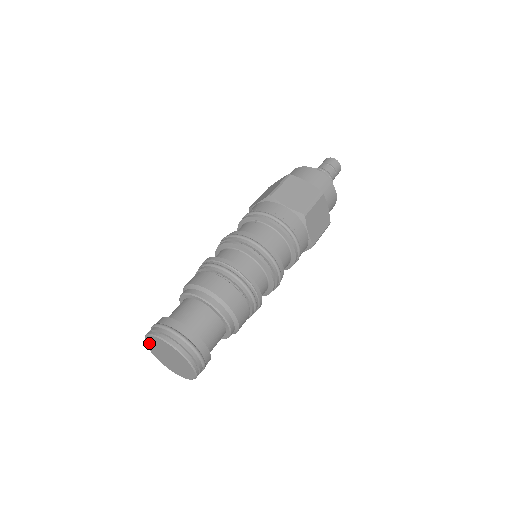
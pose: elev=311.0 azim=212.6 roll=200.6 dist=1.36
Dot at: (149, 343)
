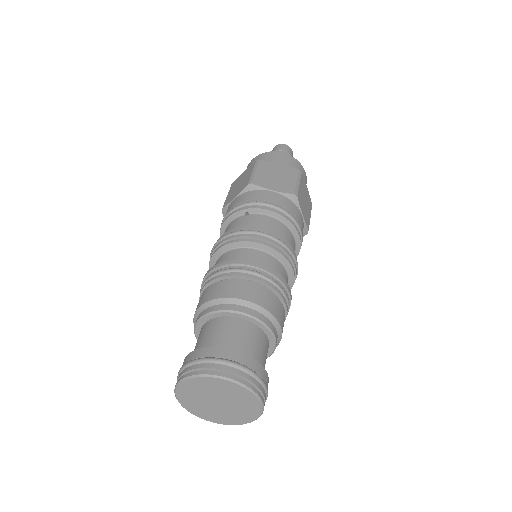
Dot at: (183, 393)
